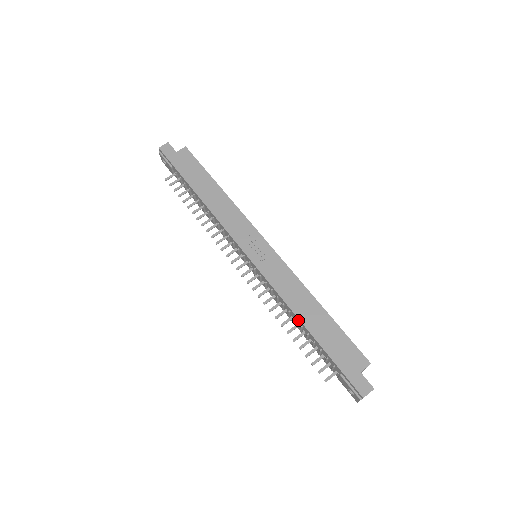
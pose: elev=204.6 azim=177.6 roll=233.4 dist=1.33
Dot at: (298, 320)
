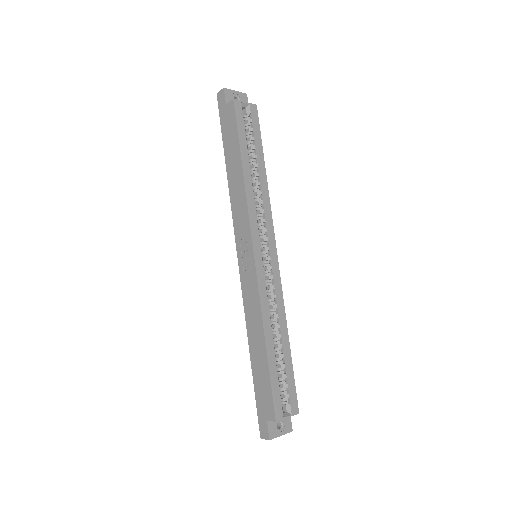
Dot at: (251, 342)
